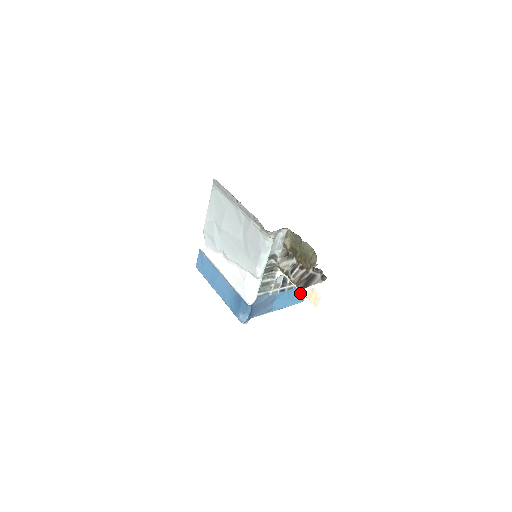
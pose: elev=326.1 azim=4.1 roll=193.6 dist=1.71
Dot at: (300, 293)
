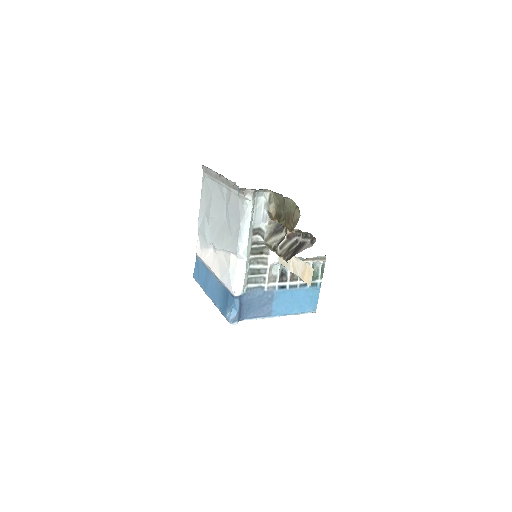
Dot at: (309, 297)
